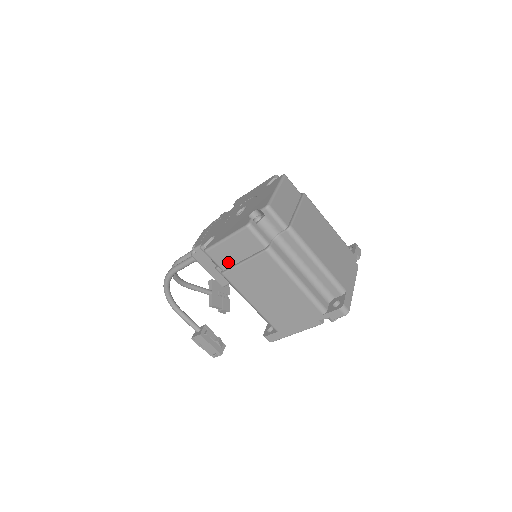
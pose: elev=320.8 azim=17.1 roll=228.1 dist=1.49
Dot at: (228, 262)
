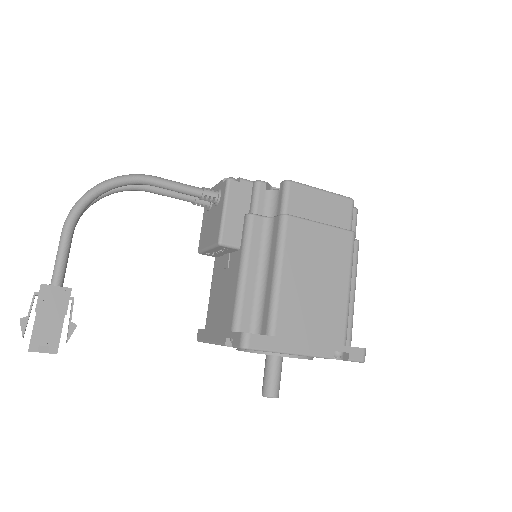
Dot at: (301, 211)
